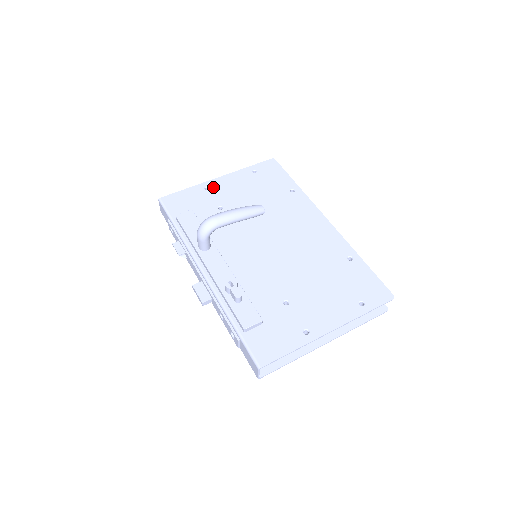
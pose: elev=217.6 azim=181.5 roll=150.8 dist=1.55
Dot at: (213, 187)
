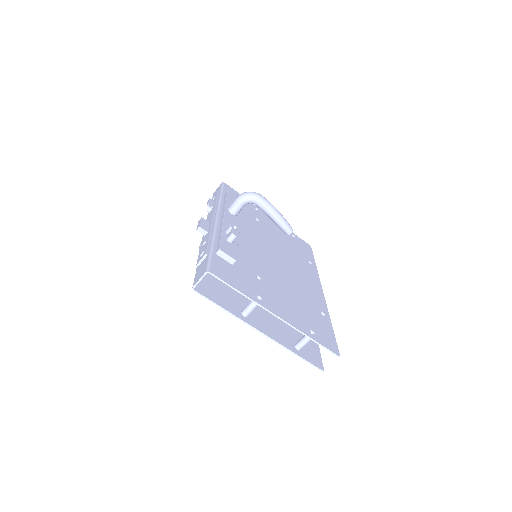
Dot at: (261, 213)
